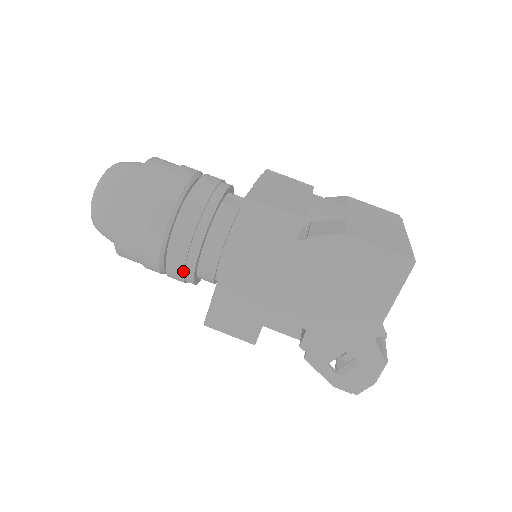
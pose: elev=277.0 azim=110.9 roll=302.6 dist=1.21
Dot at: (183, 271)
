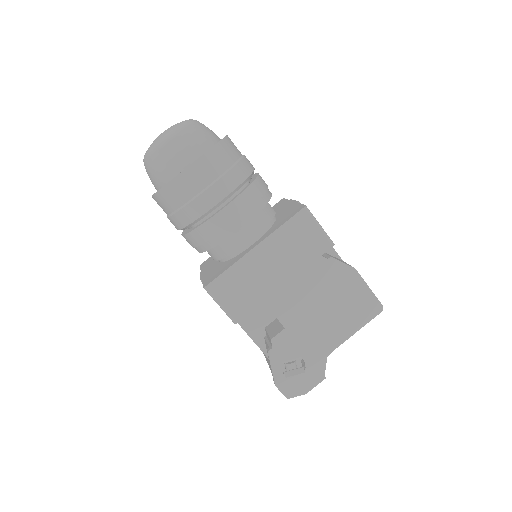
Dot at: (217, 234)
